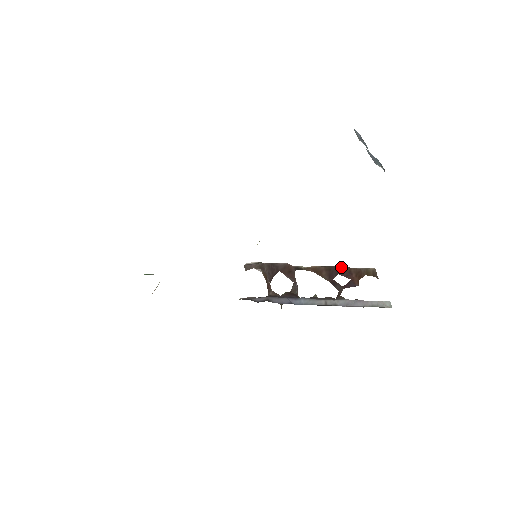
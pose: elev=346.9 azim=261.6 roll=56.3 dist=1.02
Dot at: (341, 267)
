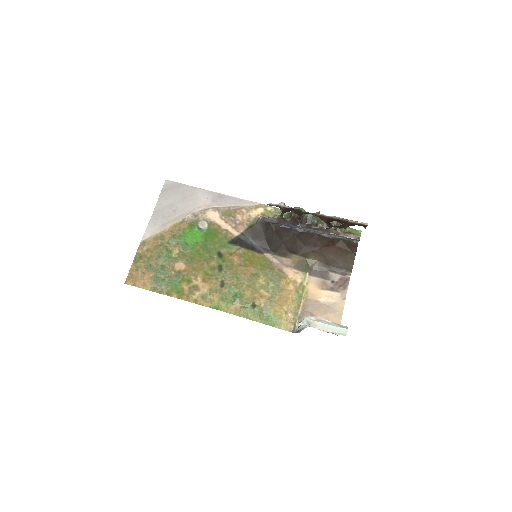
Dot at: (340, 220)
